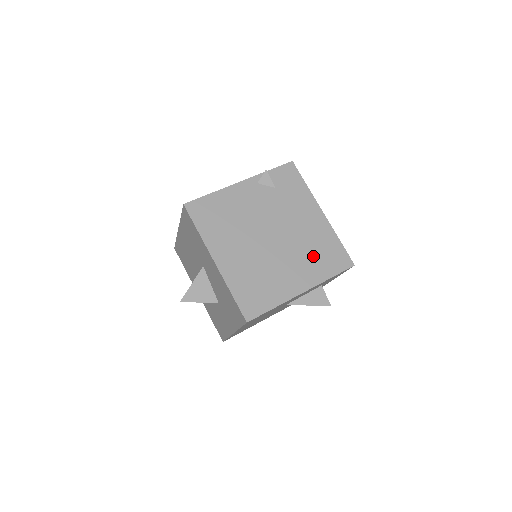
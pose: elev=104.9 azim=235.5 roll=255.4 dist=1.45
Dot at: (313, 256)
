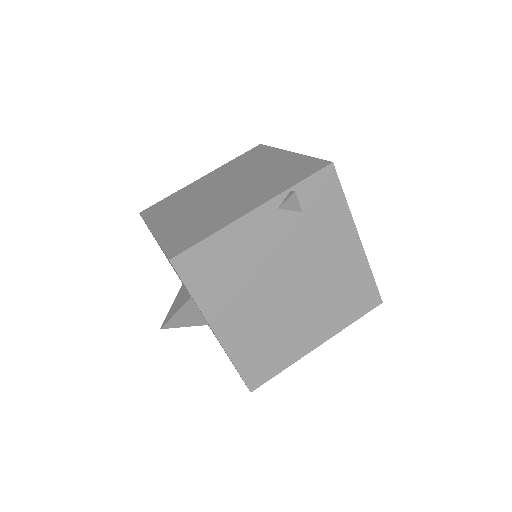
Dot at: (337, 301)
